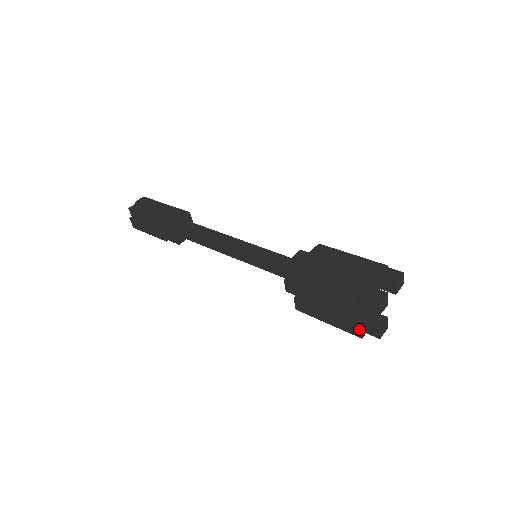
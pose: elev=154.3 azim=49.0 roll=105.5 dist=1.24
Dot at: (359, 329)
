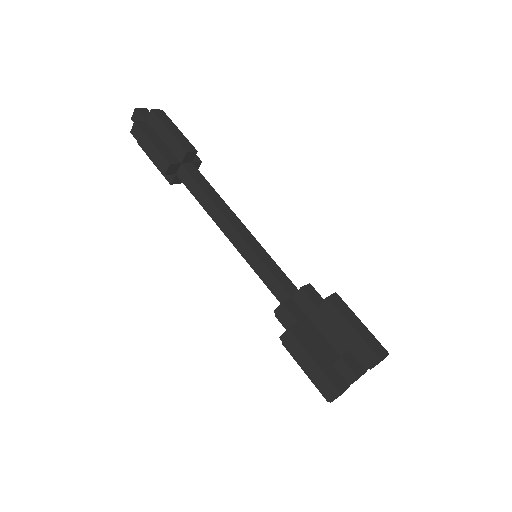
Dot at: (336, 395)
